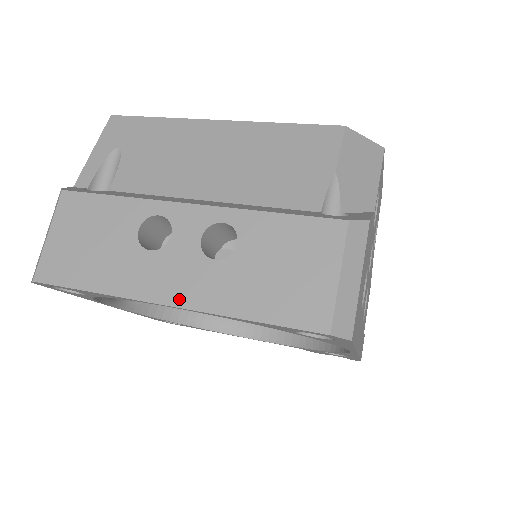
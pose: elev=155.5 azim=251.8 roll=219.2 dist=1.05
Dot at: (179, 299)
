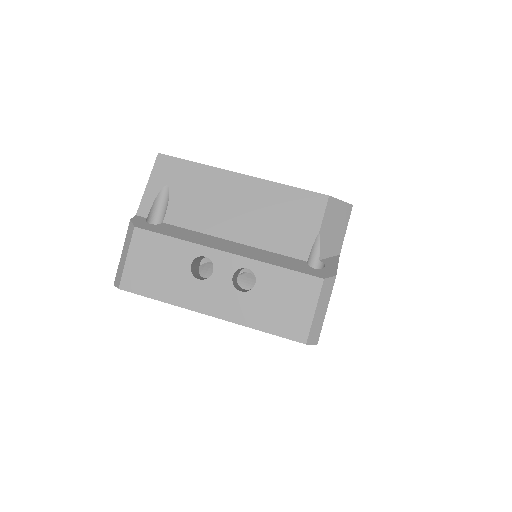
Dot at: (218, 313)
